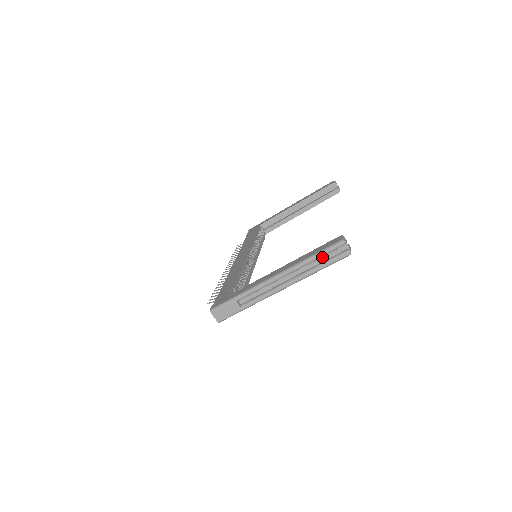
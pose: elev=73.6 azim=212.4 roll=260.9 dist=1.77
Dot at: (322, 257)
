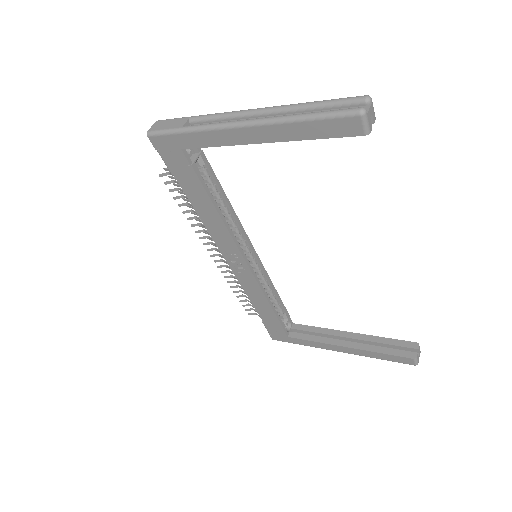
Dot at: occluded
